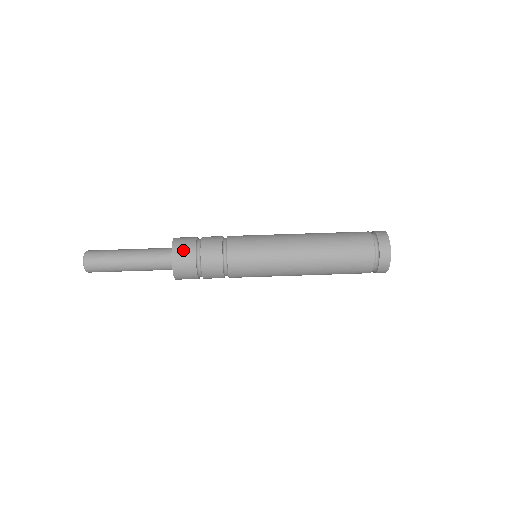
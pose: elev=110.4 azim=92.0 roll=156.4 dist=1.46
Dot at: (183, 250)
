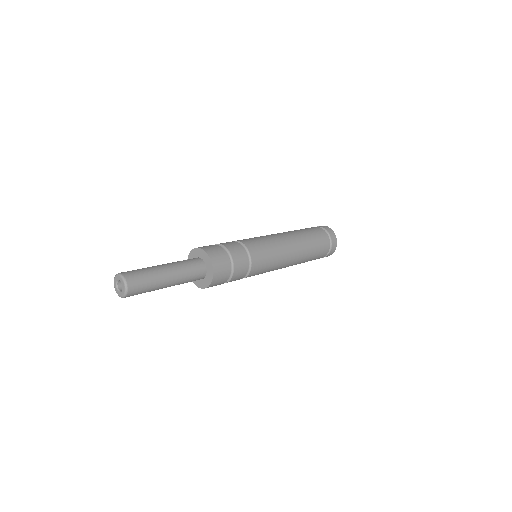
Dot at: occluded
